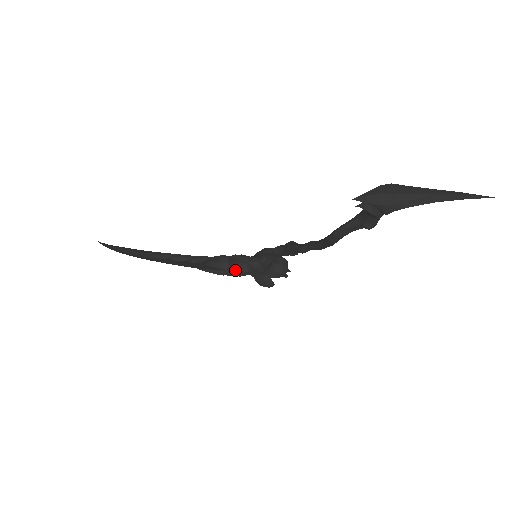
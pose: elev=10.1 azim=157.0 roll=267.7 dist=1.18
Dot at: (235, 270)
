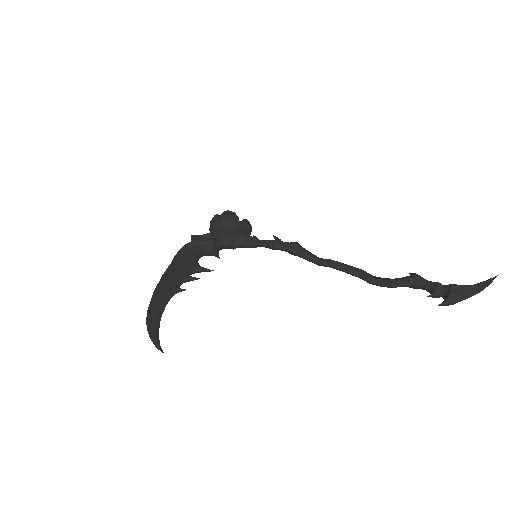
Dot at: occluded
